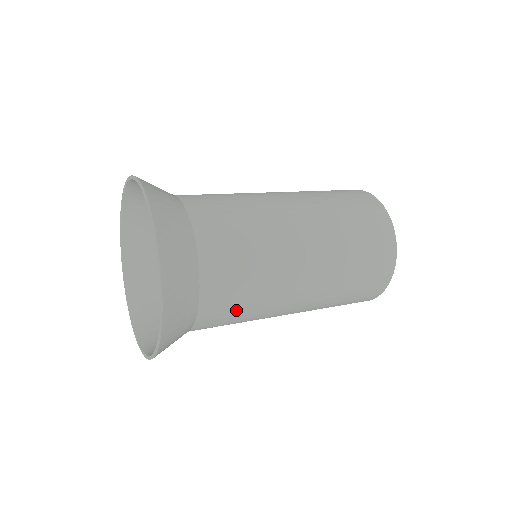
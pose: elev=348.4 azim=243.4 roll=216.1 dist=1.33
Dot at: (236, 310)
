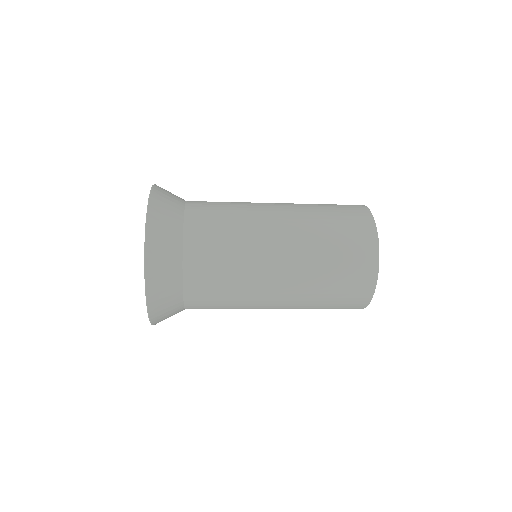
Dot at: (218, 230)
